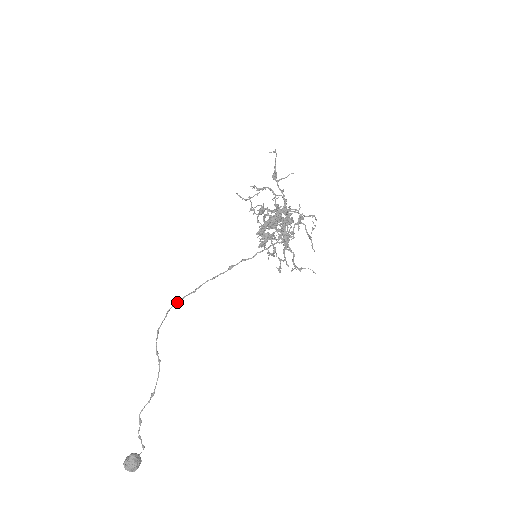
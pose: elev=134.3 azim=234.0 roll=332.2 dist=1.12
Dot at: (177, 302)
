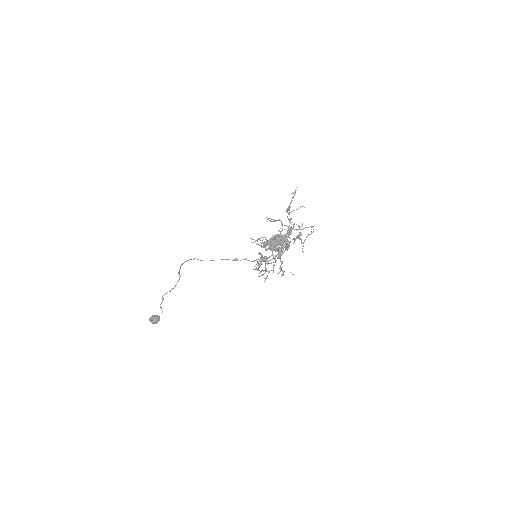
Dot at: (197, 259)
